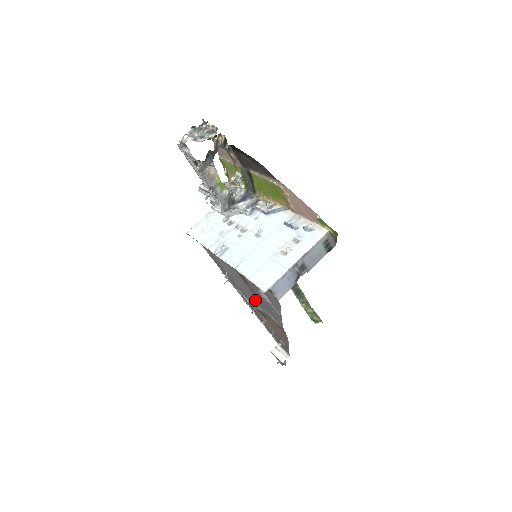
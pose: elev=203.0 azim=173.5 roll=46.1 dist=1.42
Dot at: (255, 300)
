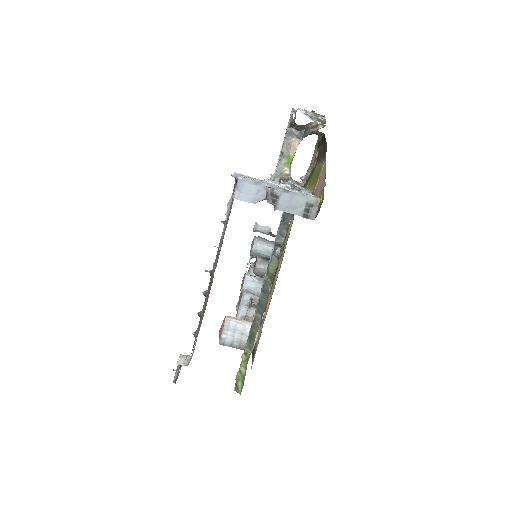
Dot at: (219, 248)
